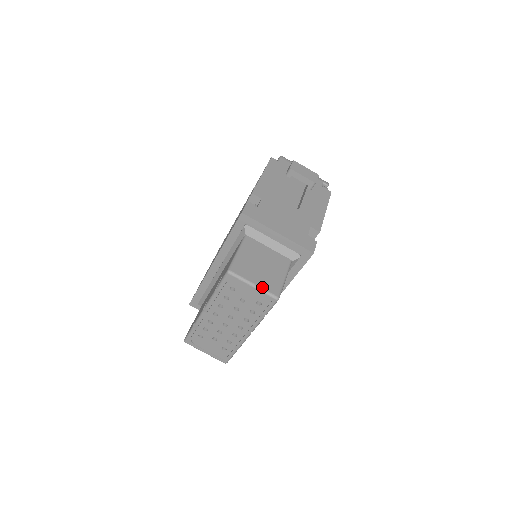
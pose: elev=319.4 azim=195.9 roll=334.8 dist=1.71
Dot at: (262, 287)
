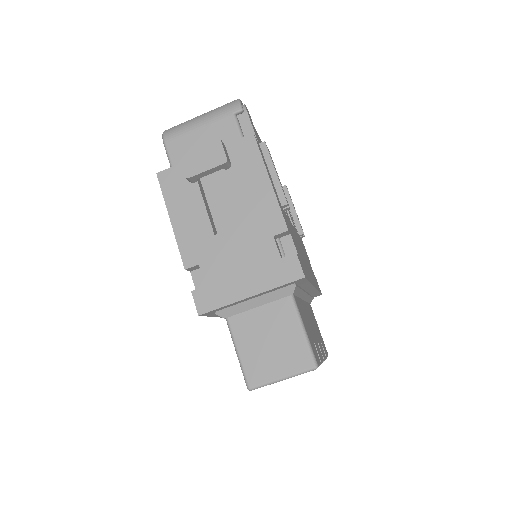
Dot at: (291, 373)
